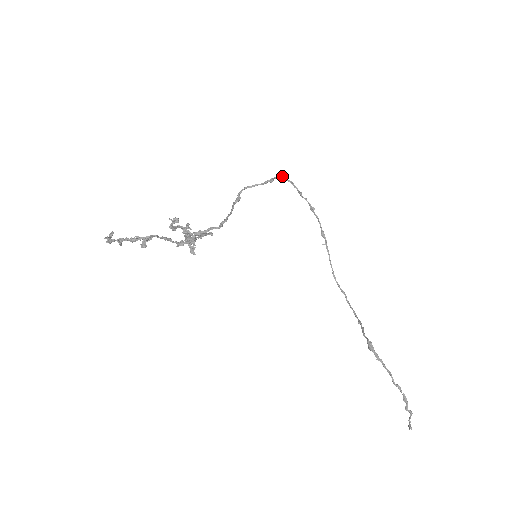
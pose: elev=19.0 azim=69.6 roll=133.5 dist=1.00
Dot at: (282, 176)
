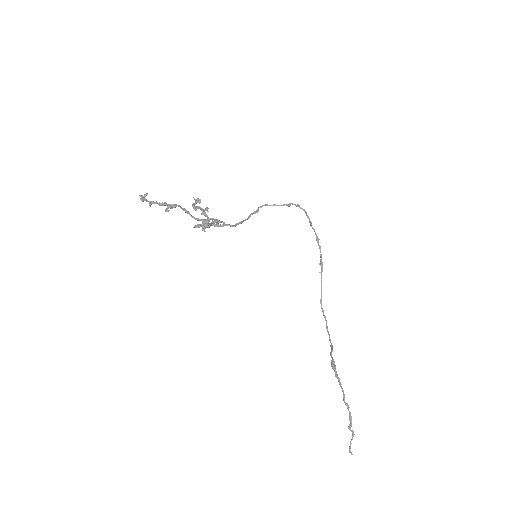
Dot at: (299, 205)
